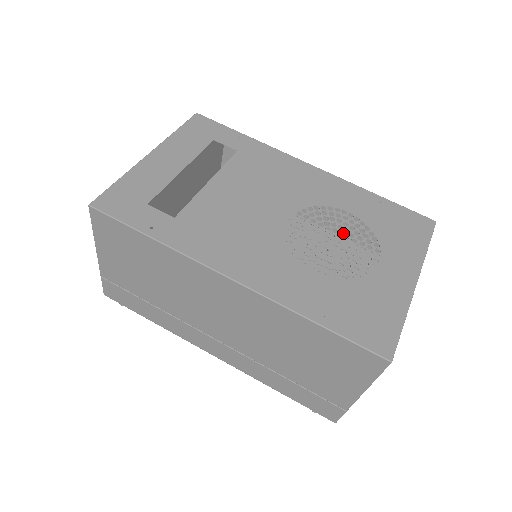
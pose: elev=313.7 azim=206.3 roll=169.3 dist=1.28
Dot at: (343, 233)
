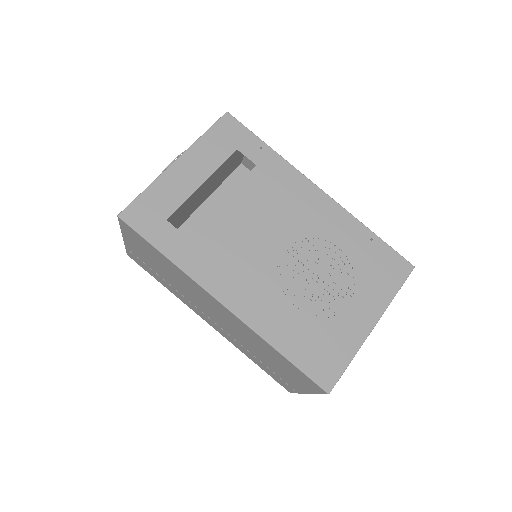
Dot at: occluded
